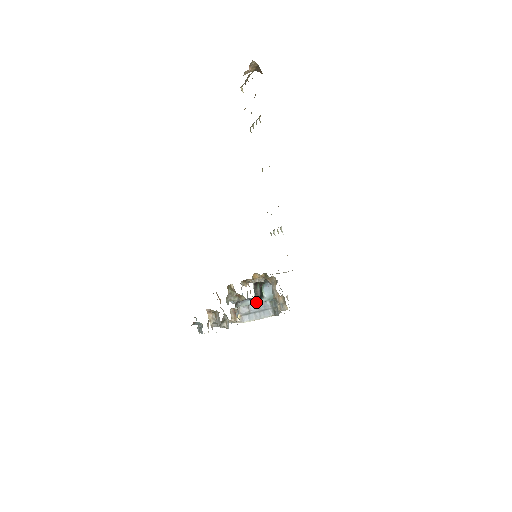
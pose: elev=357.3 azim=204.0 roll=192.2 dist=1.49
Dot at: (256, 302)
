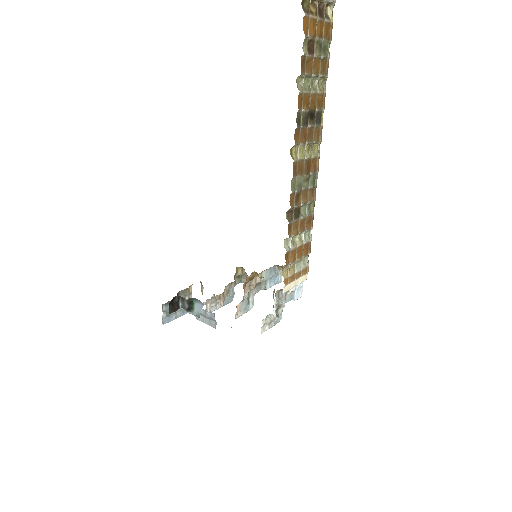
Dot at: (186, 311)
